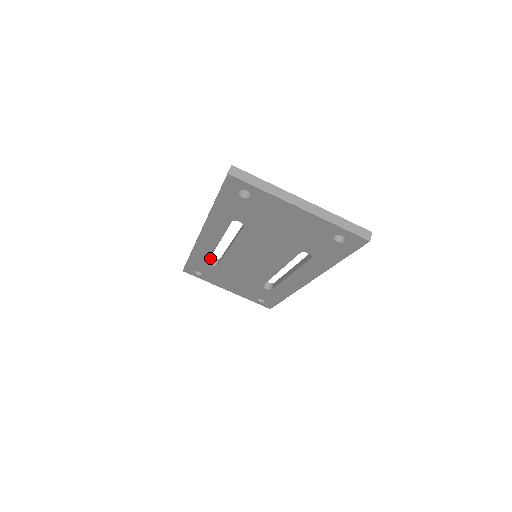
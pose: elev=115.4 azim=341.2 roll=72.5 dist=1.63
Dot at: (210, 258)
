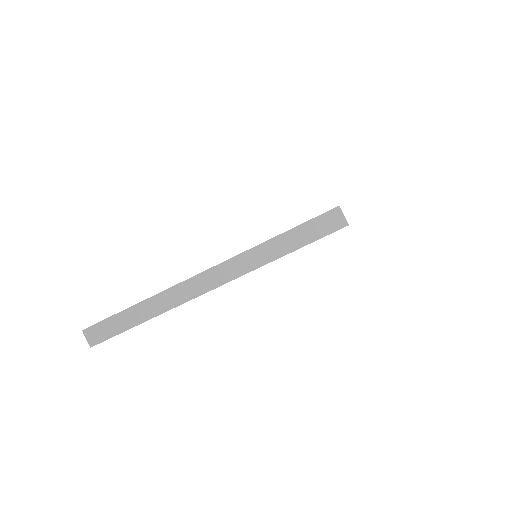
Dot at: occluded
